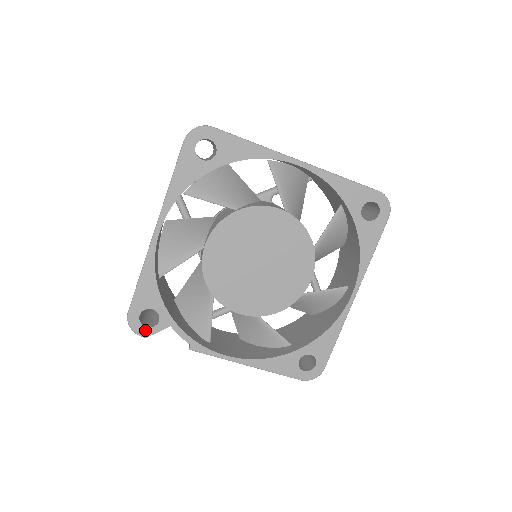
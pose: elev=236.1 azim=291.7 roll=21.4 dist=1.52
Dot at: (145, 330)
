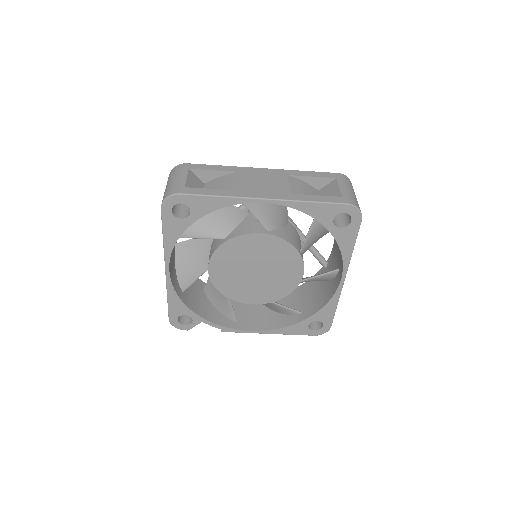
Dot at: (185, 327)
